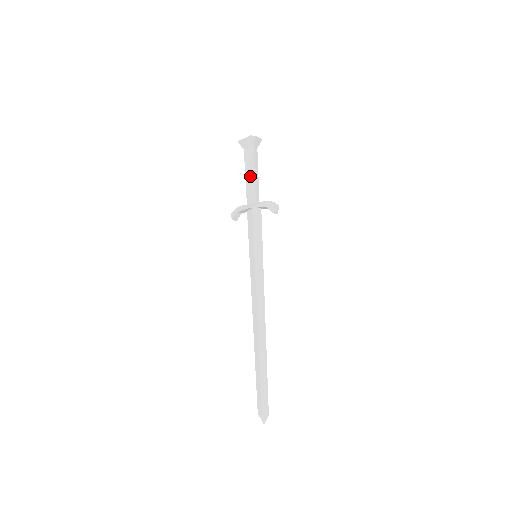
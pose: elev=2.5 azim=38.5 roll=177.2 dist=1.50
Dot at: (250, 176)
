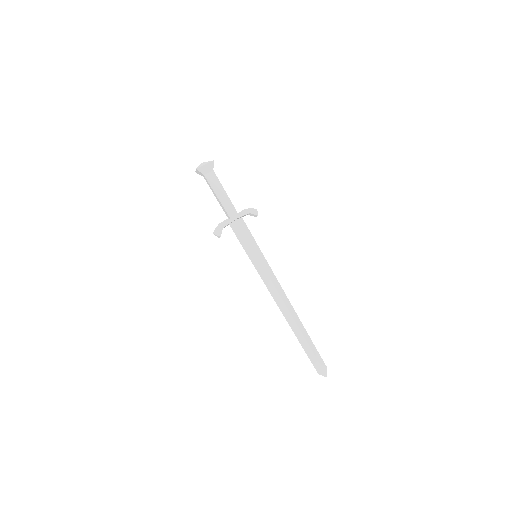
Dot at: (222, 194)
